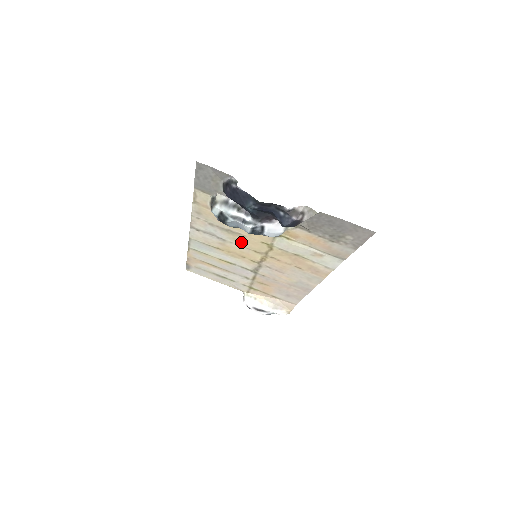
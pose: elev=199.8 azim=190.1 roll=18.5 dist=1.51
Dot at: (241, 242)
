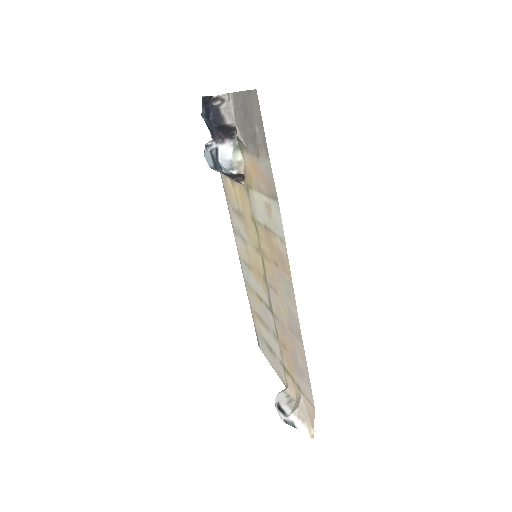
Dot at: (249, 234)
